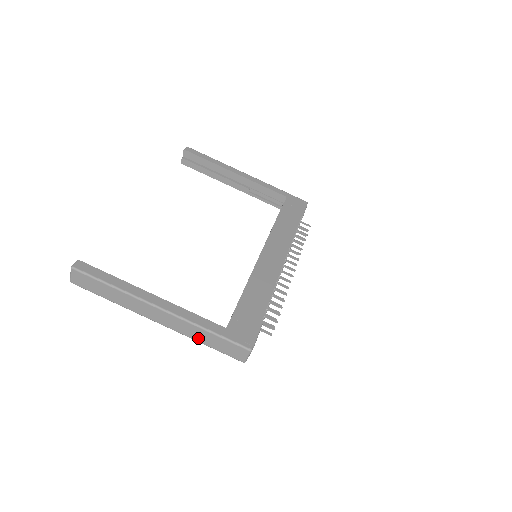
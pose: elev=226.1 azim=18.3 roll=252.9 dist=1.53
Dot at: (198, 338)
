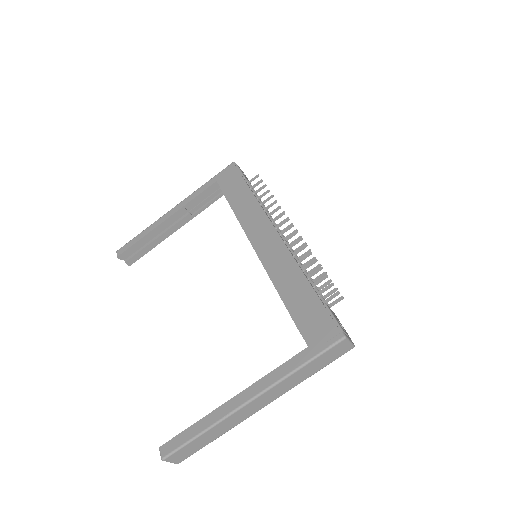
Dot at: (301, 379)
